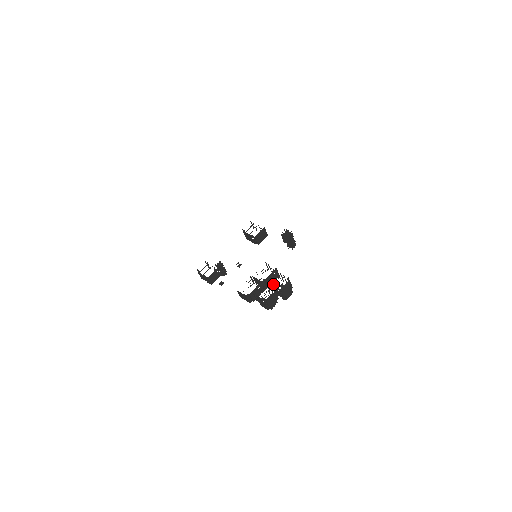
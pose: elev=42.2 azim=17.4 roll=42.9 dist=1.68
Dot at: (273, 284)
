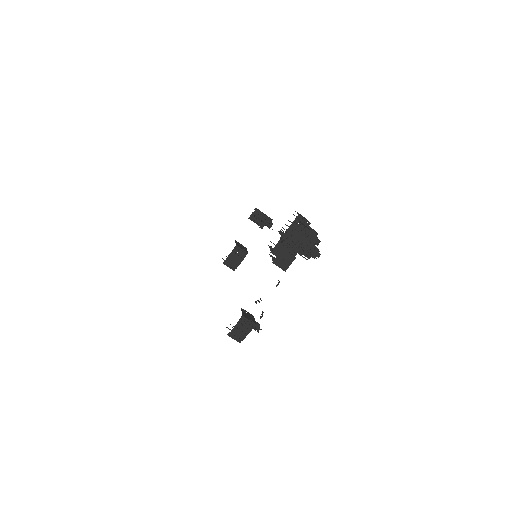
Dot at: occluded
